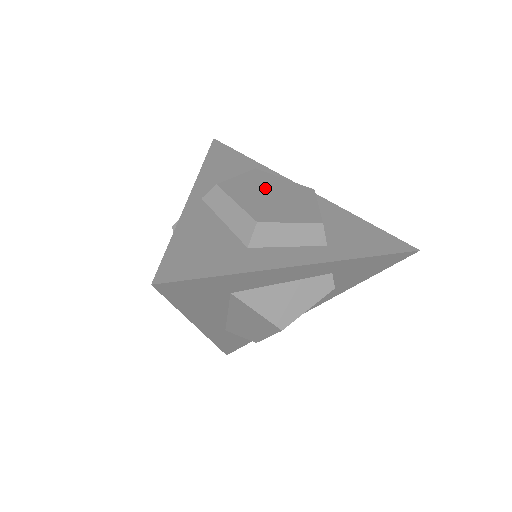
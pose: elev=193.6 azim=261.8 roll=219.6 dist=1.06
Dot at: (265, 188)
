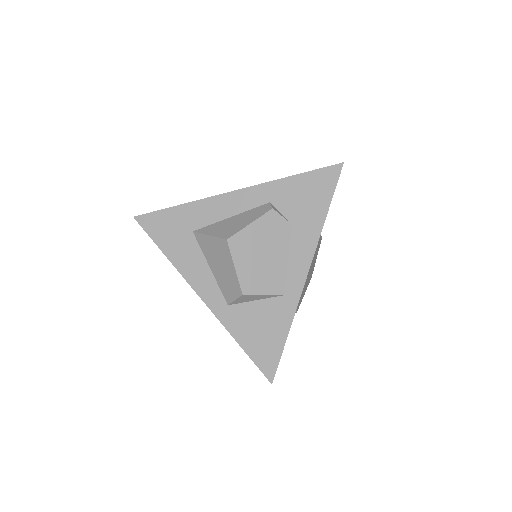
Dot at: occluded
